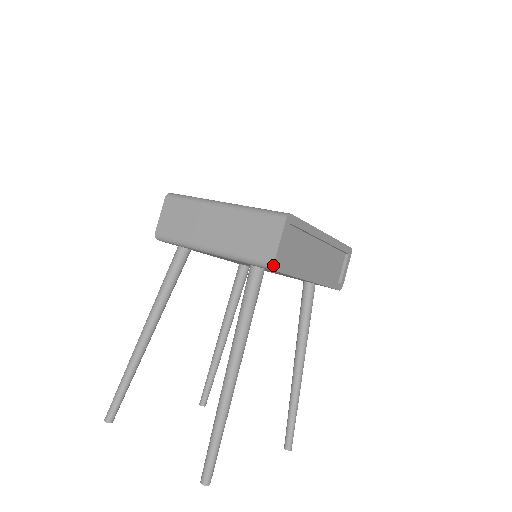
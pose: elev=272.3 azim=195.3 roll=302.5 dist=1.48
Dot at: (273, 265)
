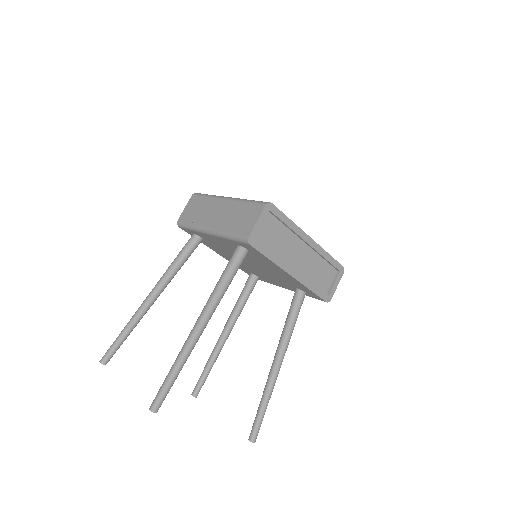
Dot at: (248, 238)
